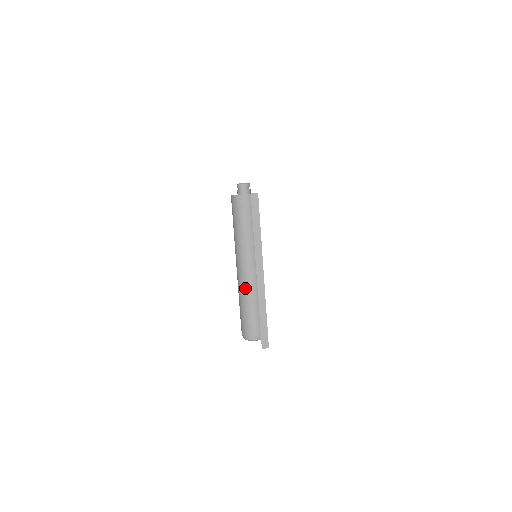
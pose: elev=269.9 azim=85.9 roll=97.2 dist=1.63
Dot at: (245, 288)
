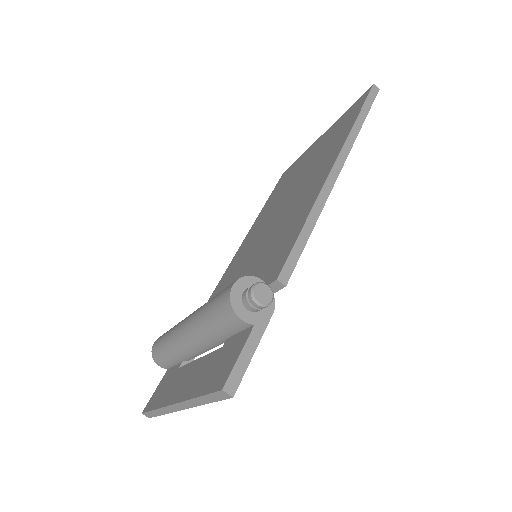
Dot at: (175, 348)
